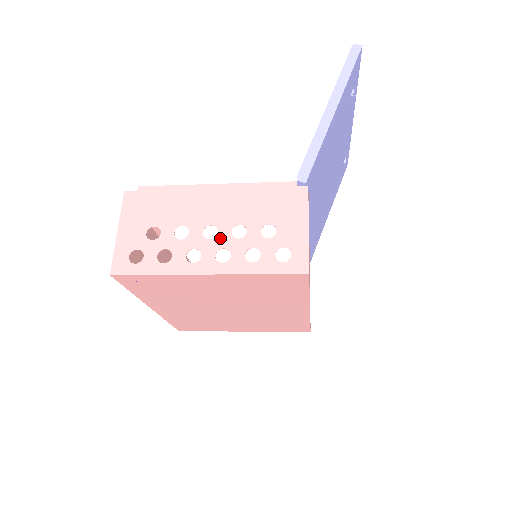
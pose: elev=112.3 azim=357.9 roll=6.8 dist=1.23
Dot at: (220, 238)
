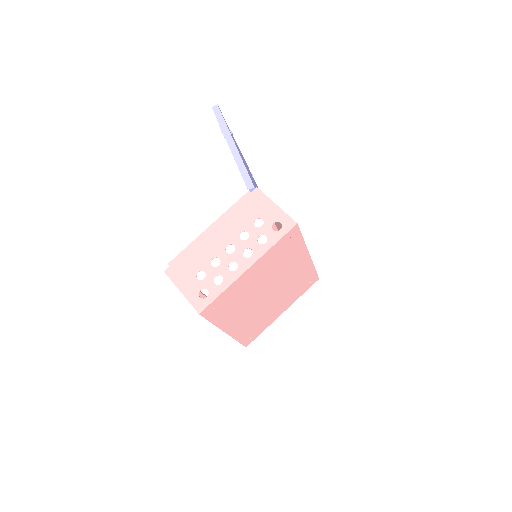
Dot at: (238, 247)
